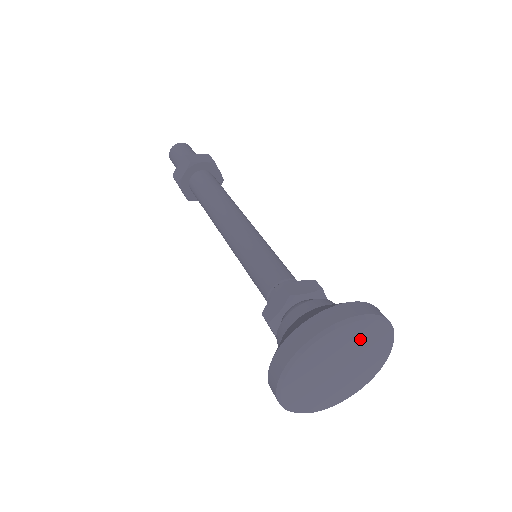
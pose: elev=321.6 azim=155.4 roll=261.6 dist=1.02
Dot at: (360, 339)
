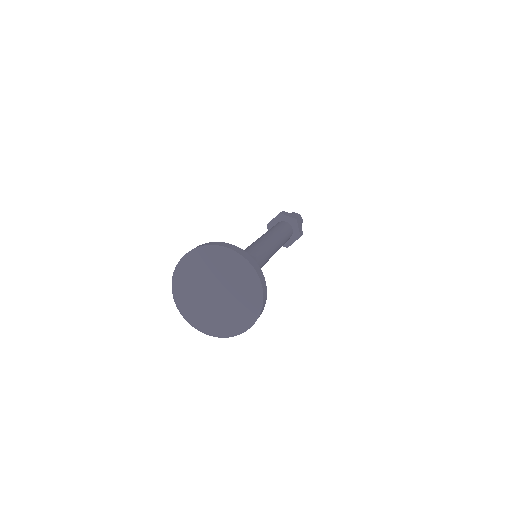
Dot at: (204, 267)
